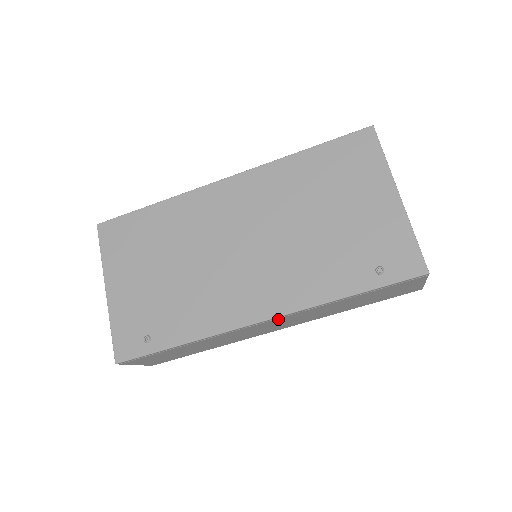
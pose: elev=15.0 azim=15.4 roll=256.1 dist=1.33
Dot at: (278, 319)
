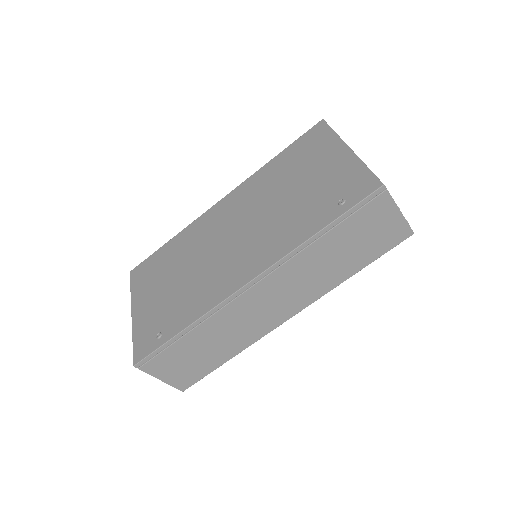
Dot at: (267, 281)
